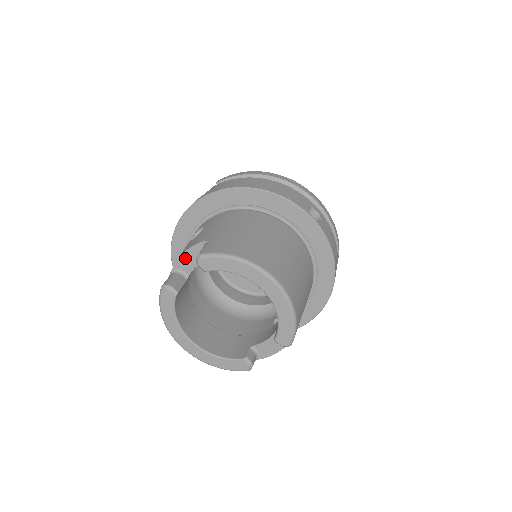
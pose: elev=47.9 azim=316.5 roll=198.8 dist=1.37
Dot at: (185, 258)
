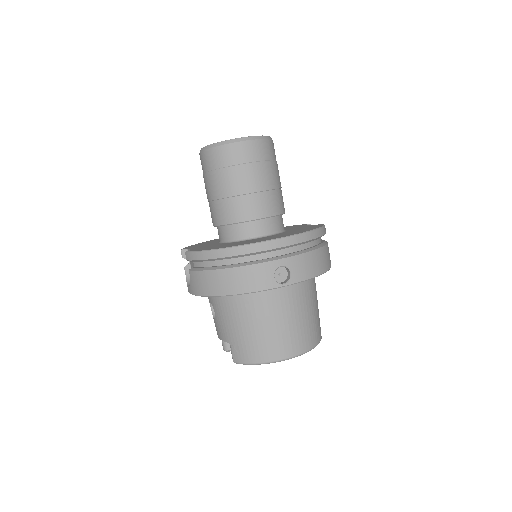
Dot at: occluded
